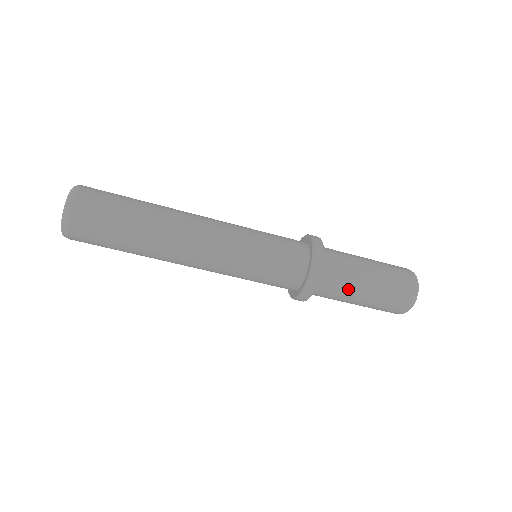
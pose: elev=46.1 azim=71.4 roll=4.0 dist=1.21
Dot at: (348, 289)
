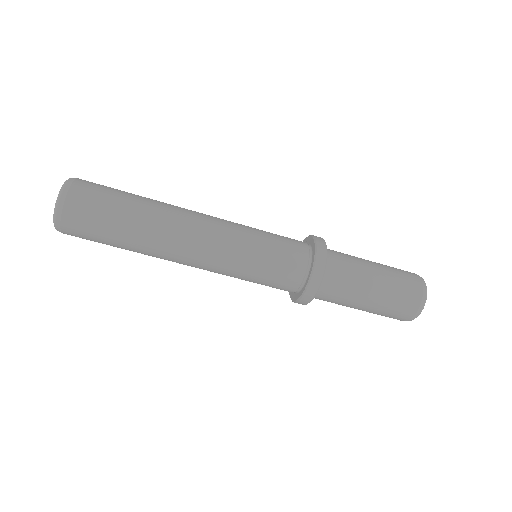
Dot at: (354, 288)
